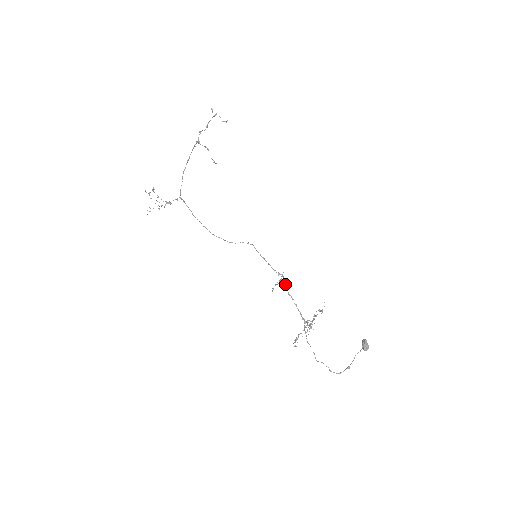
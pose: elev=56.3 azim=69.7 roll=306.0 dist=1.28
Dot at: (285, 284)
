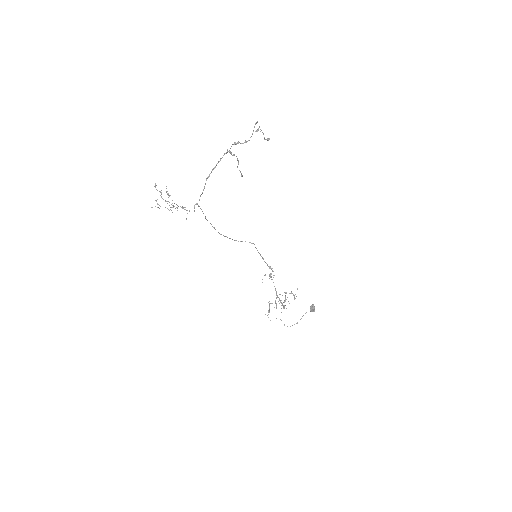
Dot at: occluded
